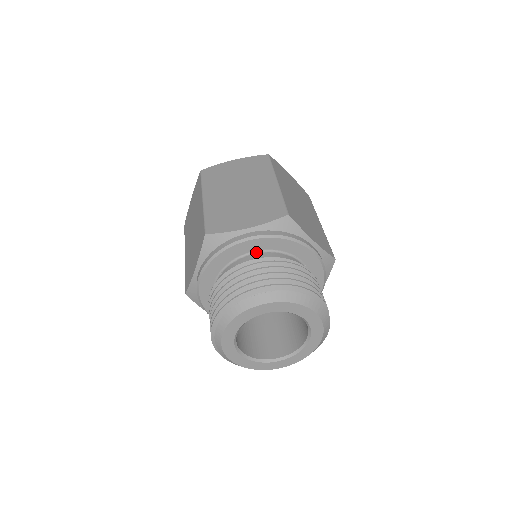
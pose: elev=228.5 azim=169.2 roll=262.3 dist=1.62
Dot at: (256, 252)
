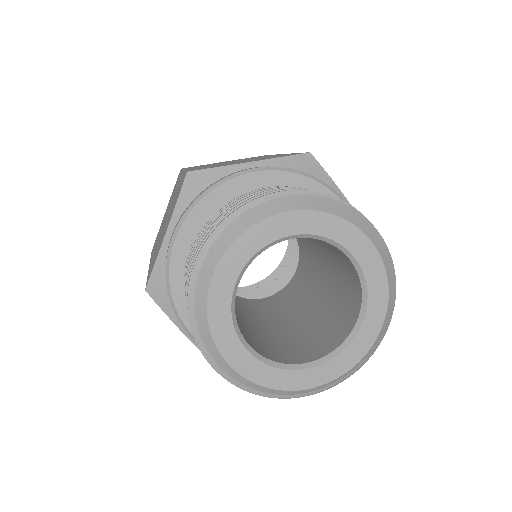
Dot at: occluded
